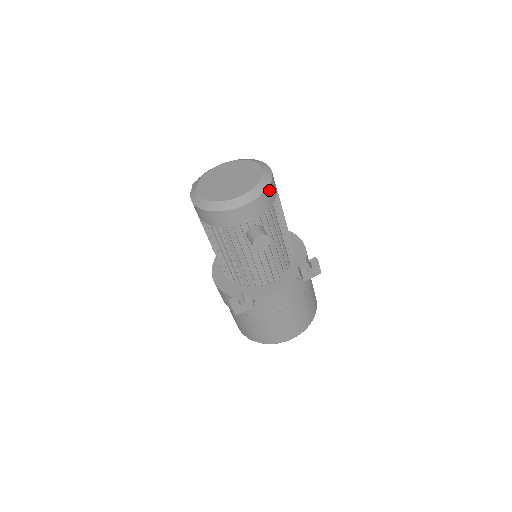
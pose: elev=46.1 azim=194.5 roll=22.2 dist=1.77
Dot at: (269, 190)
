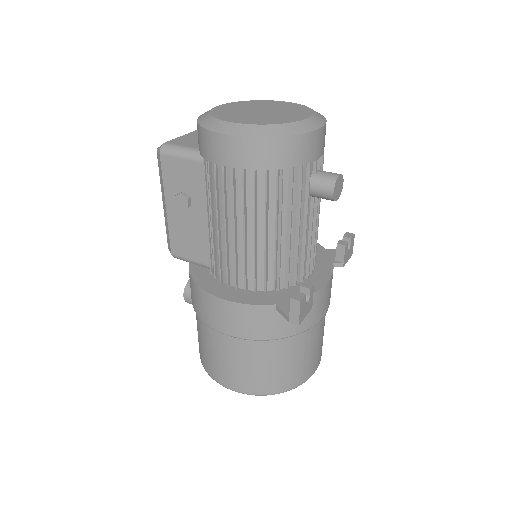
Dot at: occluded
